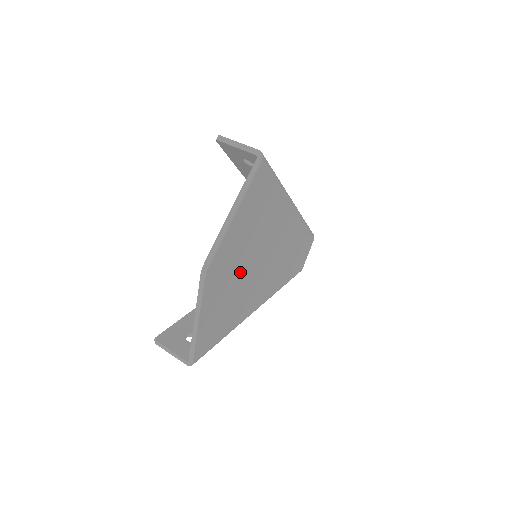
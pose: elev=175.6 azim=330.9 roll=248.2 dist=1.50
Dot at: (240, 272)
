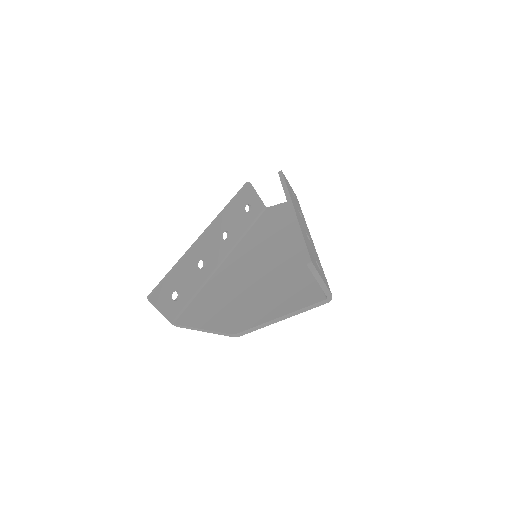
Dot at: occluded
